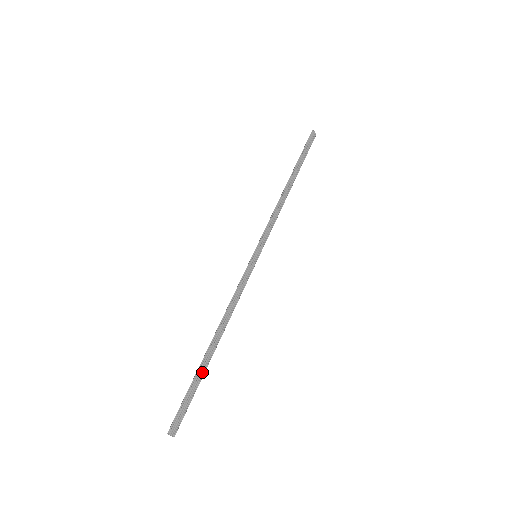
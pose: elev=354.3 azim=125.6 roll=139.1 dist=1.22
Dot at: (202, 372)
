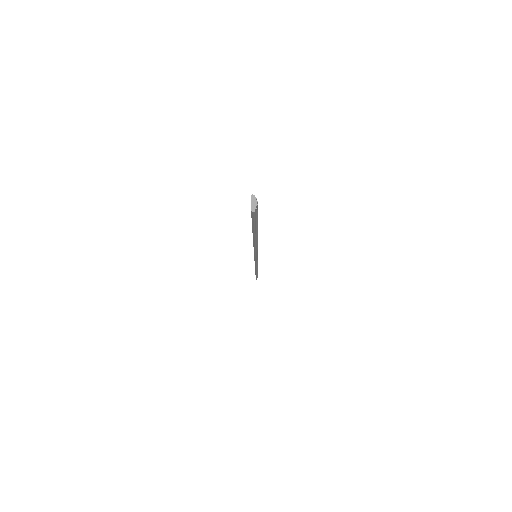
Dot at: (257, 227)
